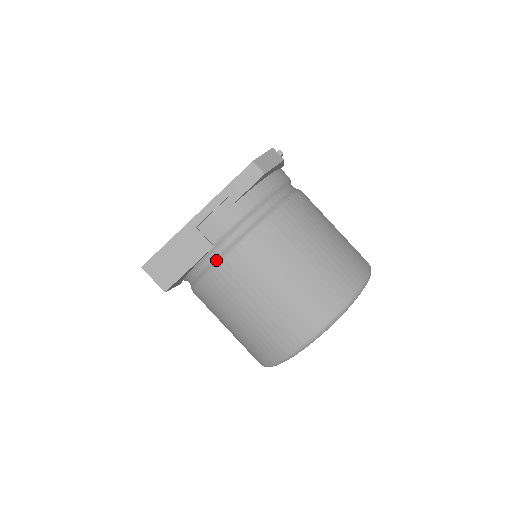
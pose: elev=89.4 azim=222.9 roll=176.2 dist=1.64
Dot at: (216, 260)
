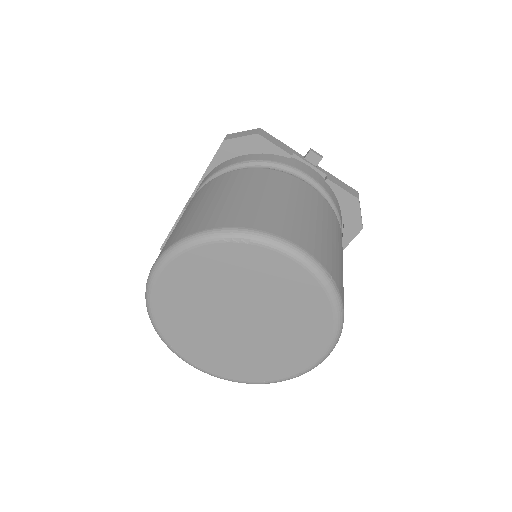
Dot at: occluded
